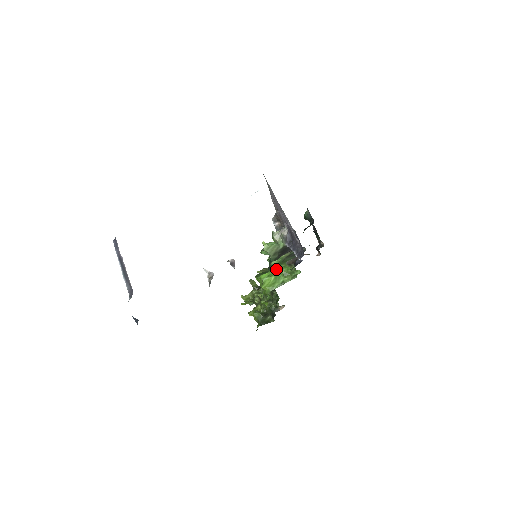
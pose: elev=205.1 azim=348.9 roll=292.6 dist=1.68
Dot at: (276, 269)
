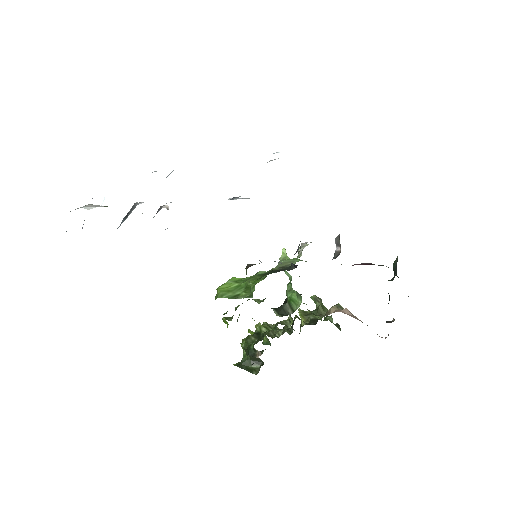
Dot at: (249, 277)
